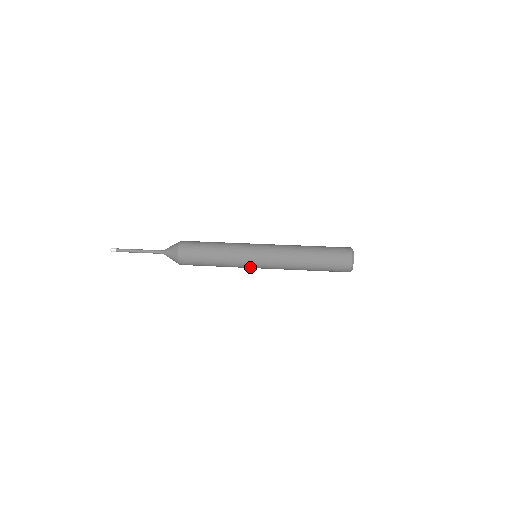
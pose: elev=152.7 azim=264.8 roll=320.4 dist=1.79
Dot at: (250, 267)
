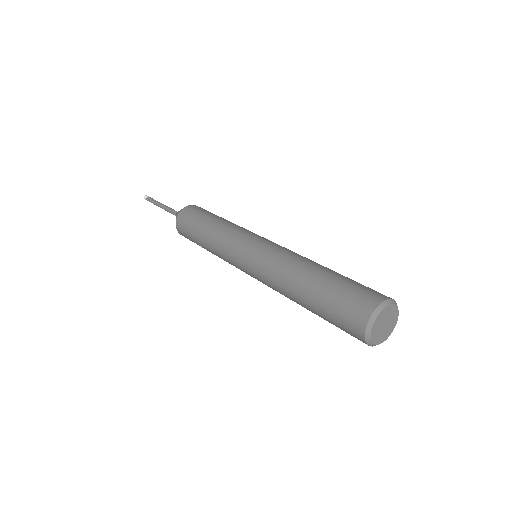
Dot at: occluded
